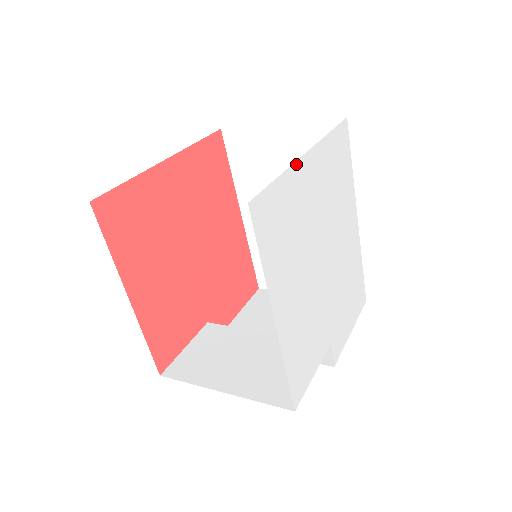
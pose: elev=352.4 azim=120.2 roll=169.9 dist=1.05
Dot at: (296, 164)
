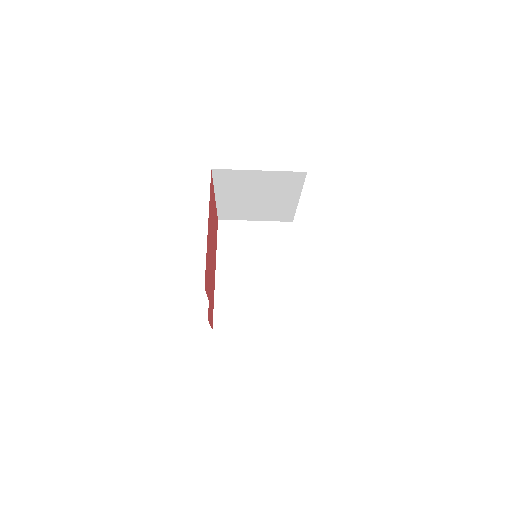
Dot at: occluded
